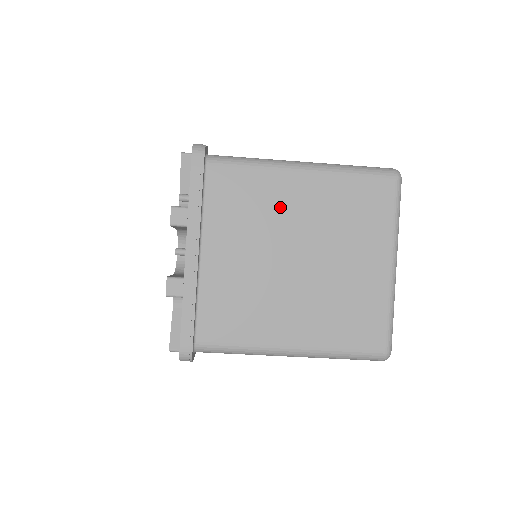
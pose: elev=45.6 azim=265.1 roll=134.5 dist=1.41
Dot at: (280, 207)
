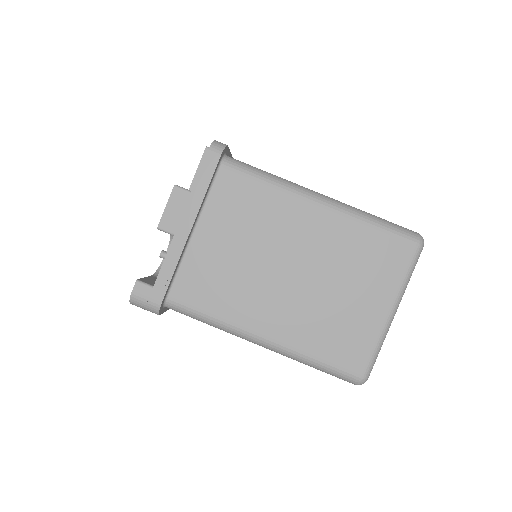
Dot at: occluded
